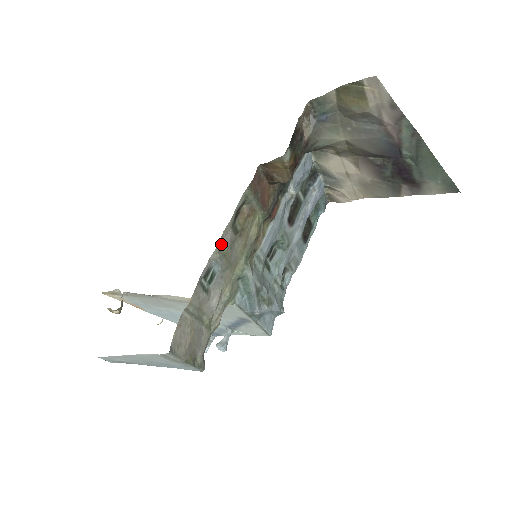
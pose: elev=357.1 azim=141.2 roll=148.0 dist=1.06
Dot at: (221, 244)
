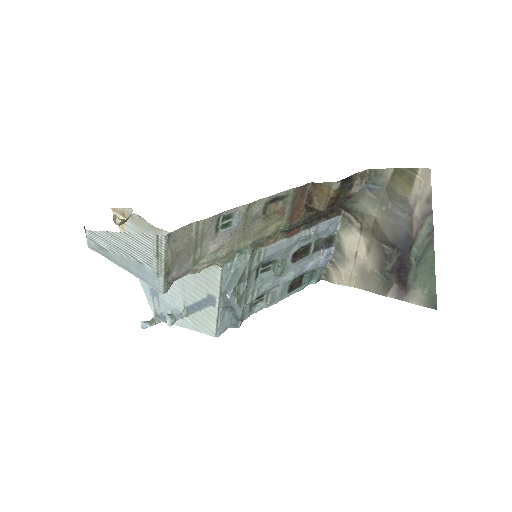
Dot at: (251, 207)
